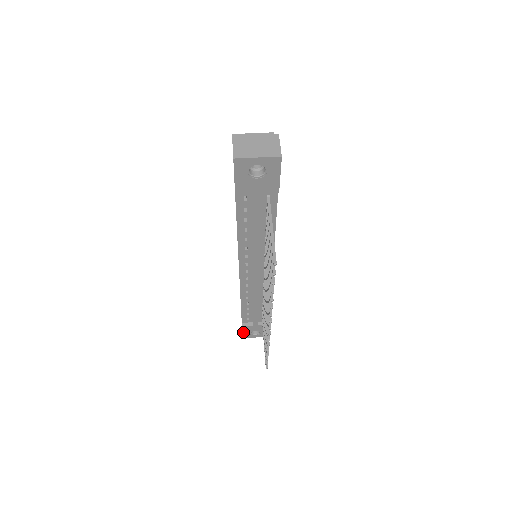
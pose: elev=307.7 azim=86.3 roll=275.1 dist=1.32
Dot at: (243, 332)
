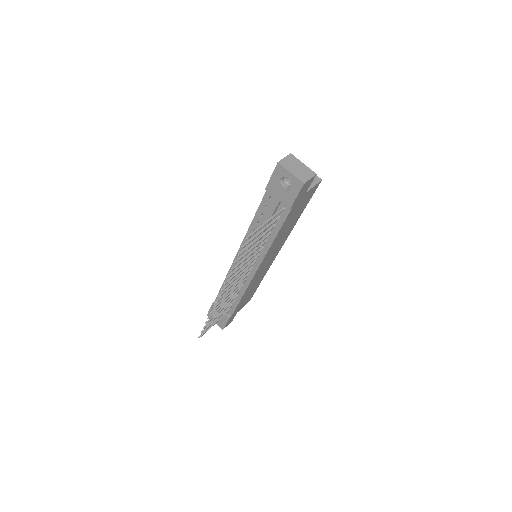
Dot at: (210, 309)
